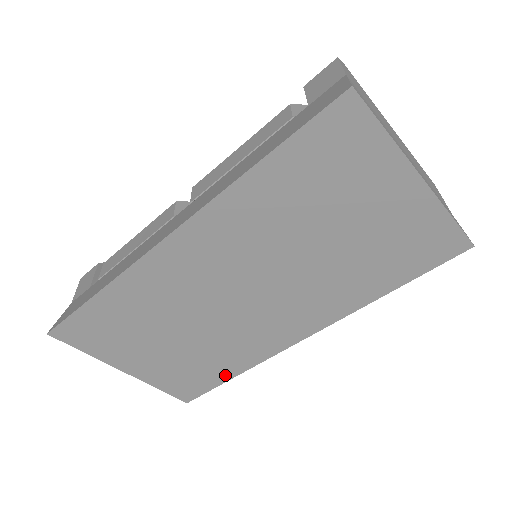
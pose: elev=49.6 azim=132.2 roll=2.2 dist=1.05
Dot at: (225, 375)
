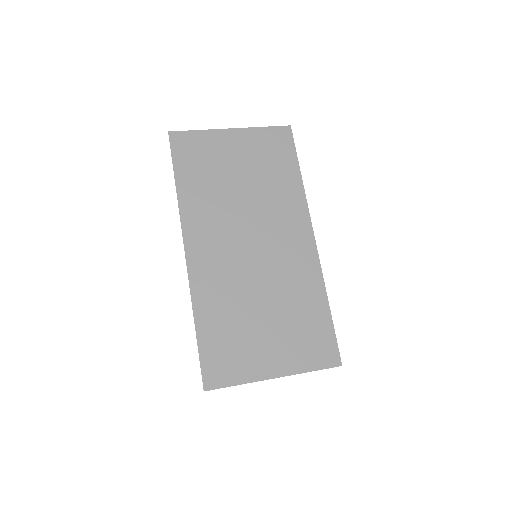
Dot at: (323, 312)
